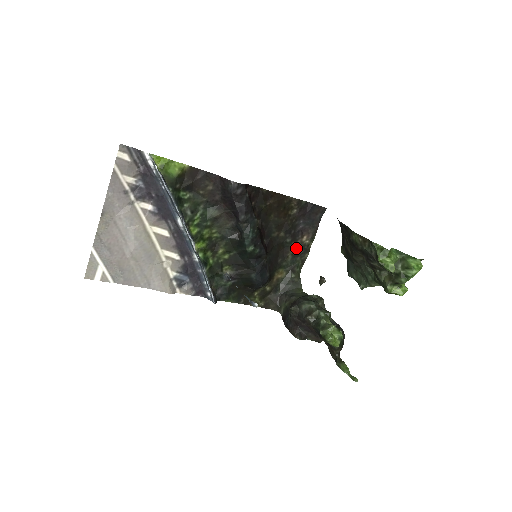
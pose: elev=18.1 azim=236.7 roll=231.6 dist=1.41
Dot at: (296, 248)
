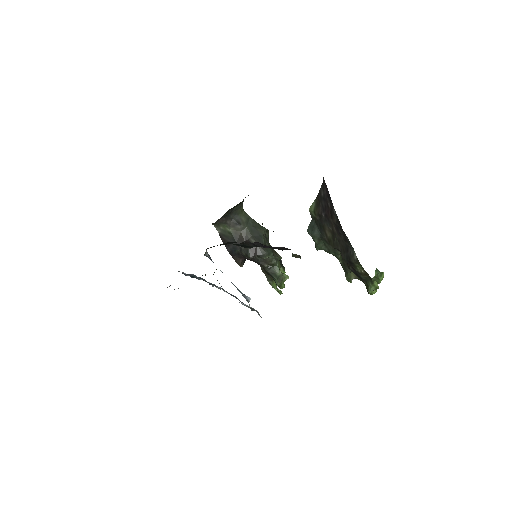
Dot at: occluded
